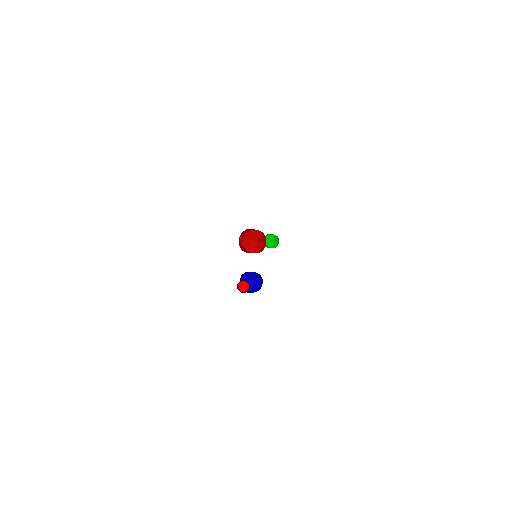
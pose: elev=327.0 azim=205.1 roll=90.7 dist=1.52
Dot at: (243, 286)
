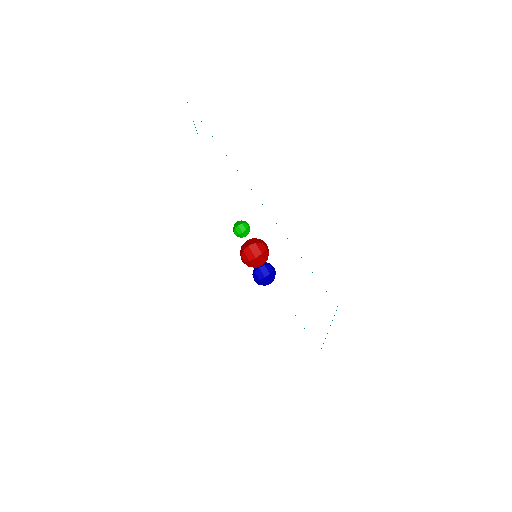
Dot at: (258, 281)
